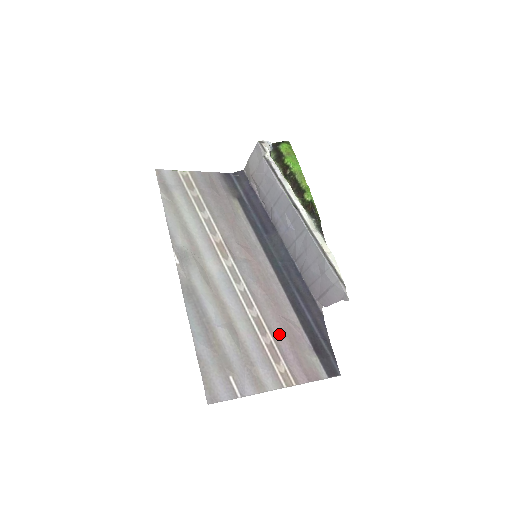
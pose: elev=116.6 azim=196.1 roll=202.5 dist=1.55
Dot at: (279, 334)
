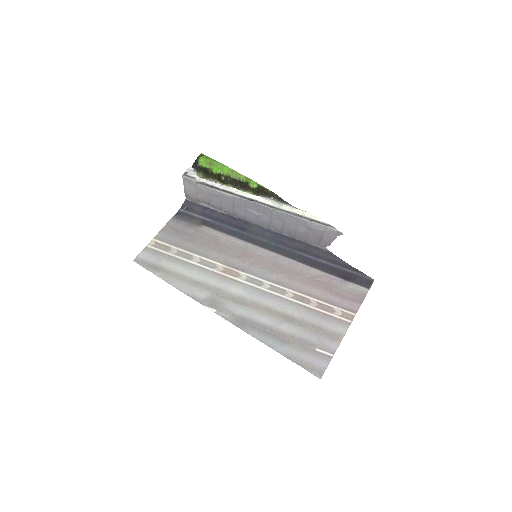
Dot at: (317, 292)
